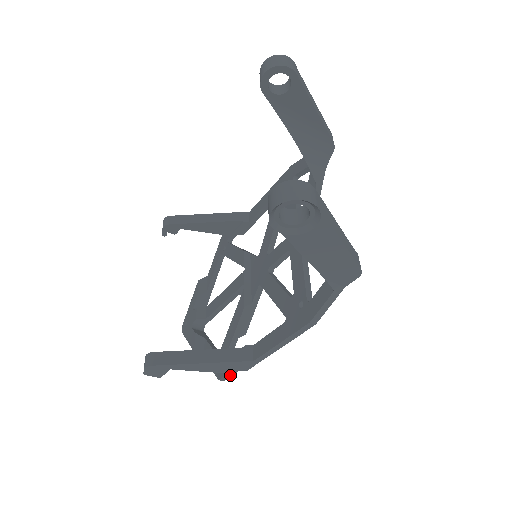
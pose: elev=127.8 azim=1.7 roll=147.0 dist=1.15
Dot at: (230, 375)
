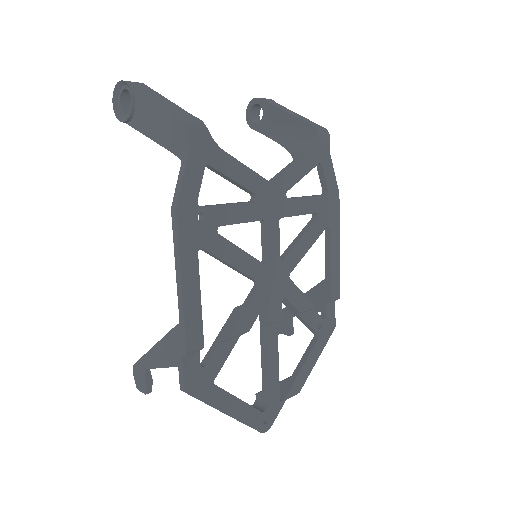
Dot at: (182, 371)
